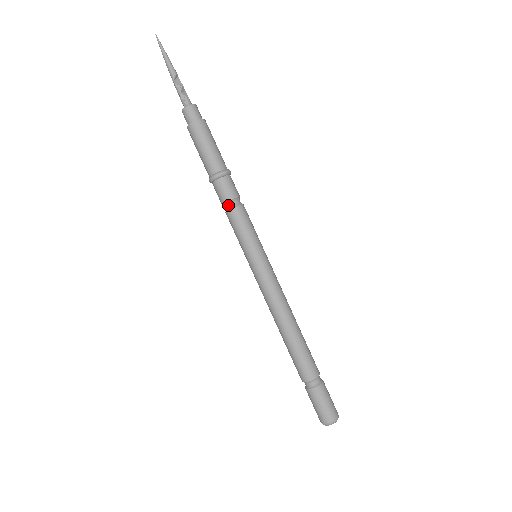
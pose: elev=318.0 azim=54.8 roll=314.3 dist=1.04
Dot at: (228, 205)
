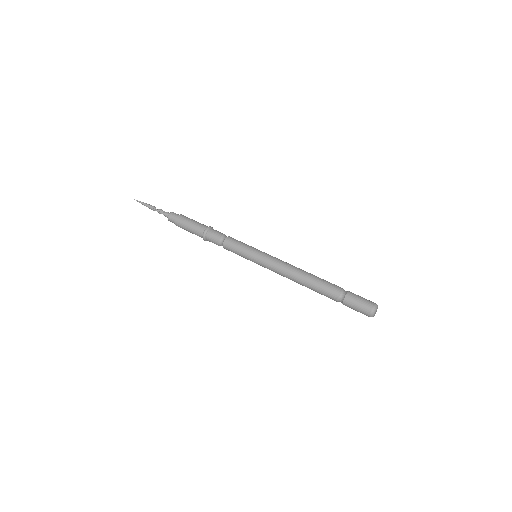
Dot at: (223, 238)
